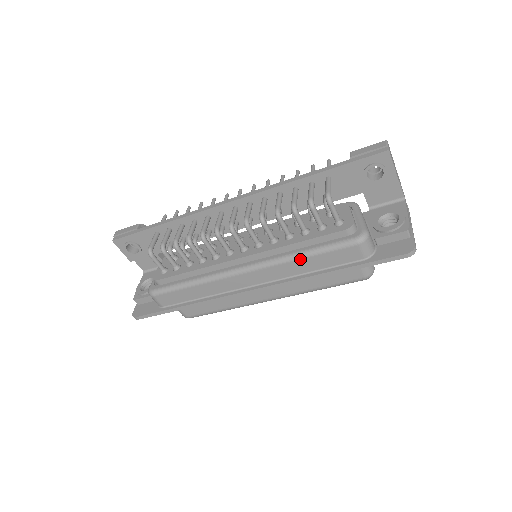
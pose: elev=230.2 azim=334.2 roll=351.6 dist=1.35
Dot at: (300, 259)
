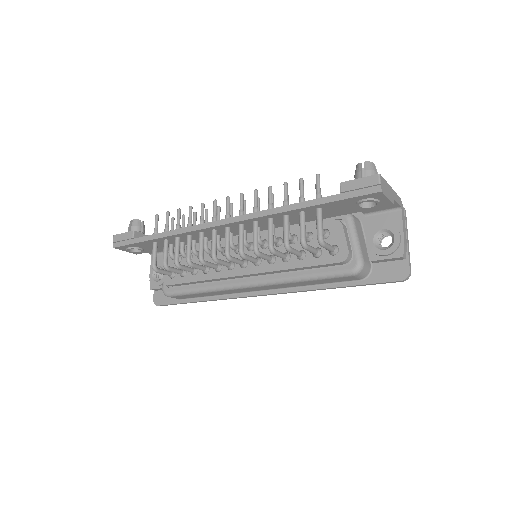
Dot at: (299, 282)
